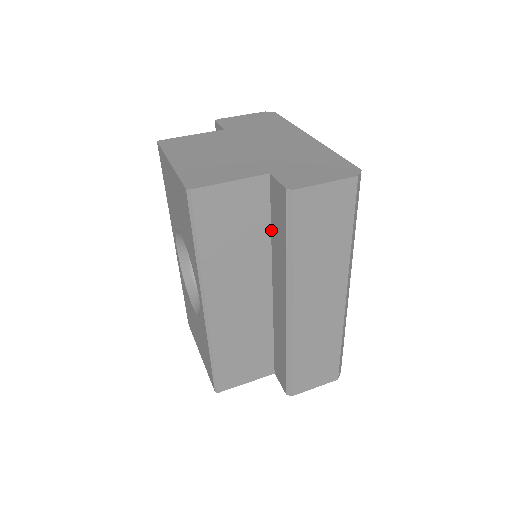
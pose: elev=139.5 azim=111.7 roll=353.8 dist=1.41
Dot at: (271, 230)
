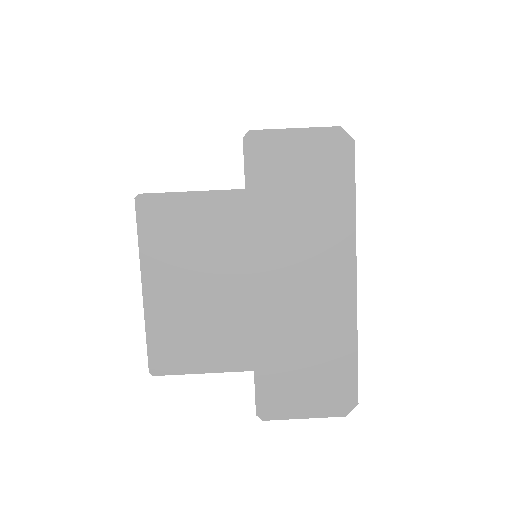
Dot at: occluded
